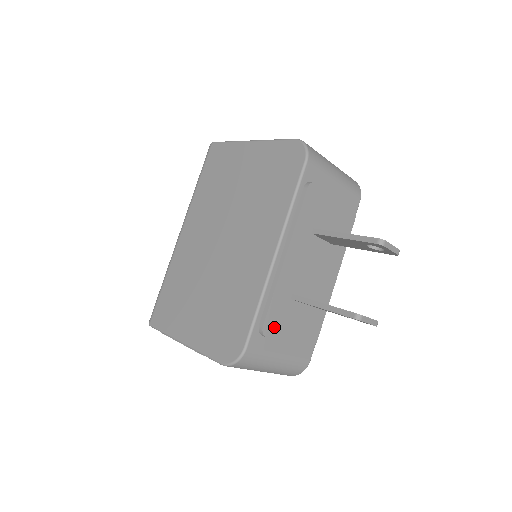
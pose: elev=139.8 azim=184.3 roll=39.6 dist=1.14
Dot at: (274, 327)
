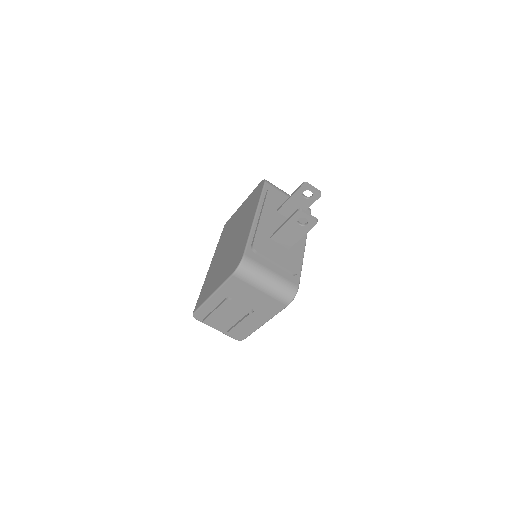
Dot at: (261, 249)
